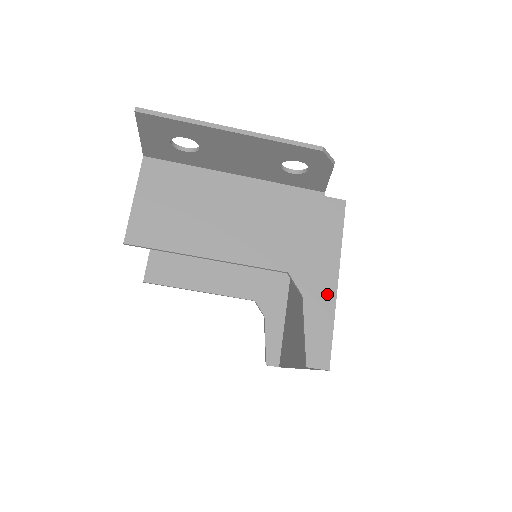
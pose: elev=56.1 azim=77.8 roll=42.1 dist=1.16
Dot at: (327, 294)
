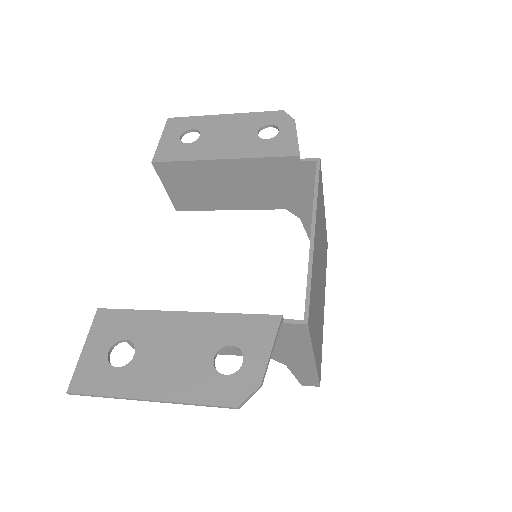
Dot at: (307, 365)
